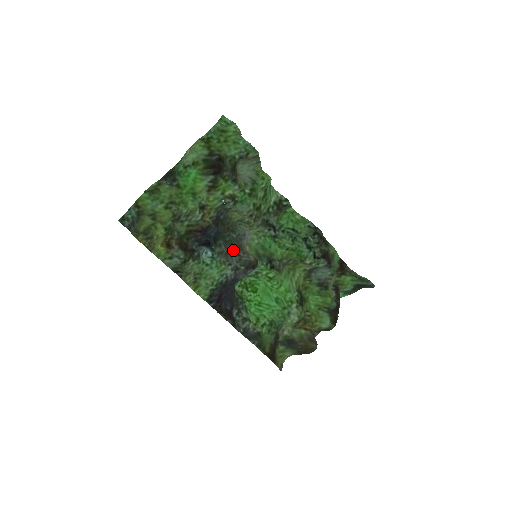
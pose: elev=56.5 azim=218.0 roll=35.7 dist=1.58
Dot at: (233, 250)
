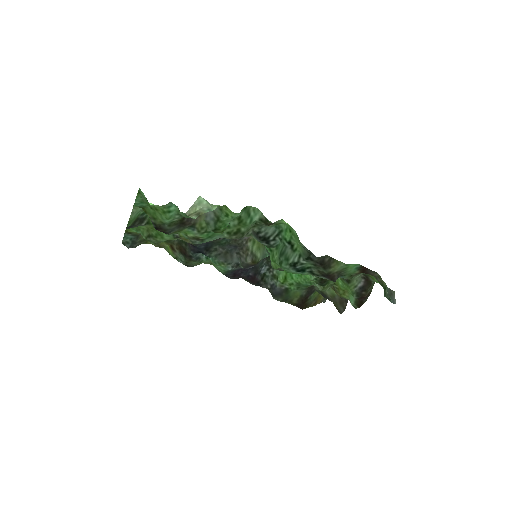
Dot at: (233, 248)
